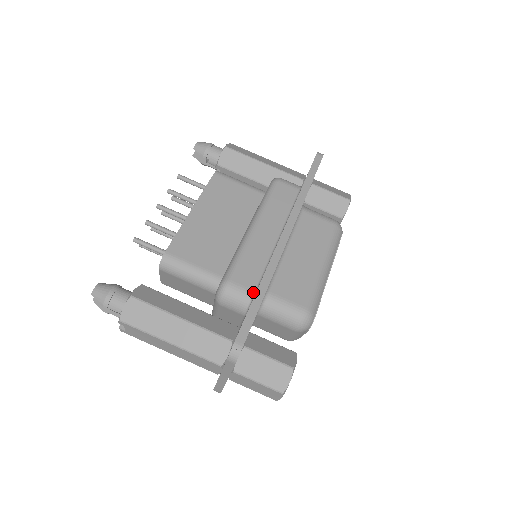
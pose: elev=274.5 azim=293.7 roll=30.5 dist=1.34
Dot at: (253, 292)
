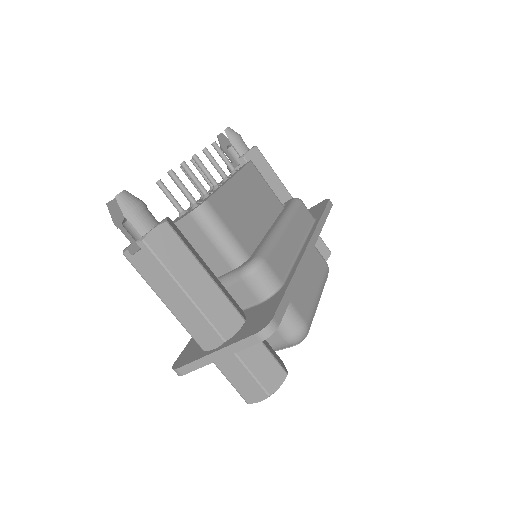
Dot at: (281, 282)
